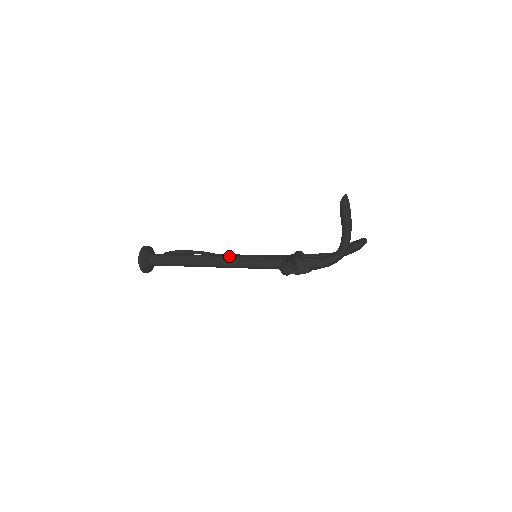
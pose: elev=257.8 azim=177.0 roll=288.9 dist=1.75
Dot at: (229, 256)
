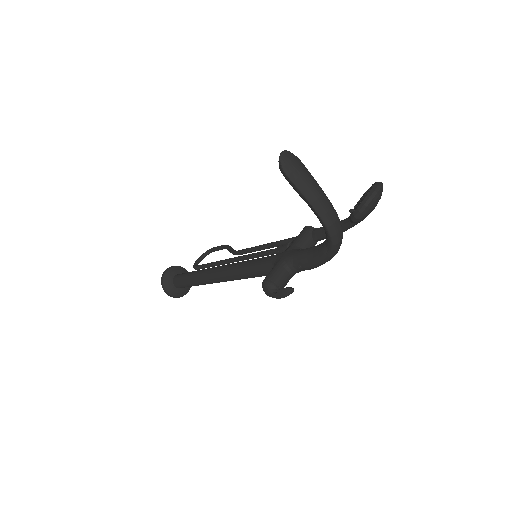
Dot at: (227, 268)
